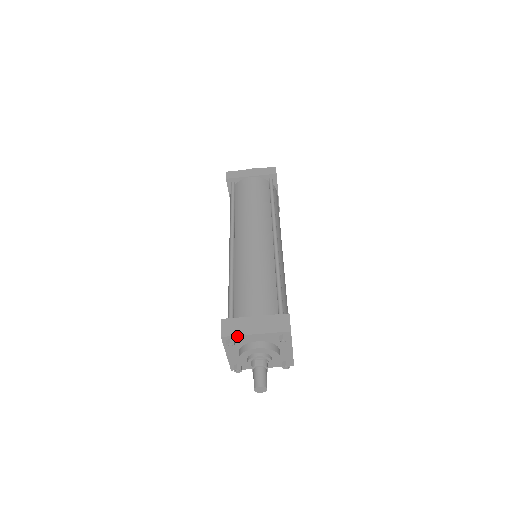
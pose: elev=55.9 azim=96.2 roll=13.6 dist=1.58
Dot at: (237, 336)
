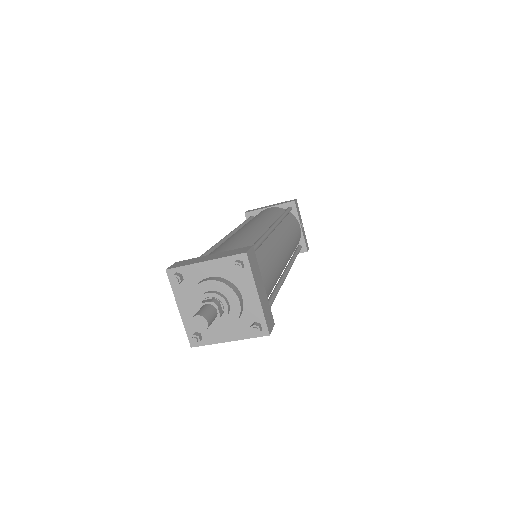
Dot at: (184, 267)
